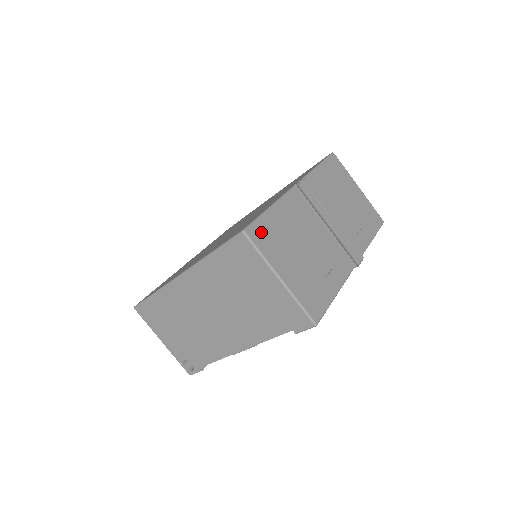
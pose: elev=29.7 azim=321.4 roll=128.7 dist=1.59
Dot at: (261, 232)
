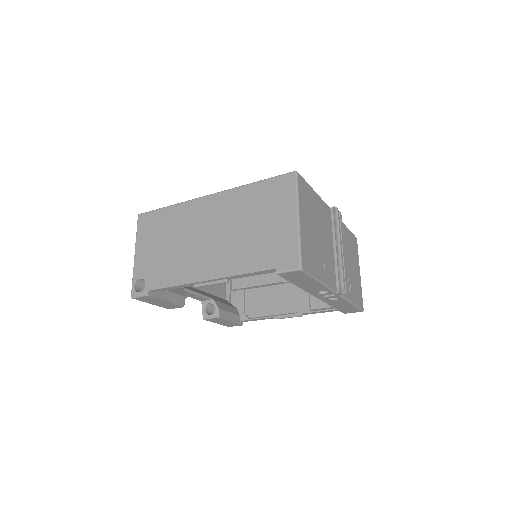
Dot at: (304, 187)
